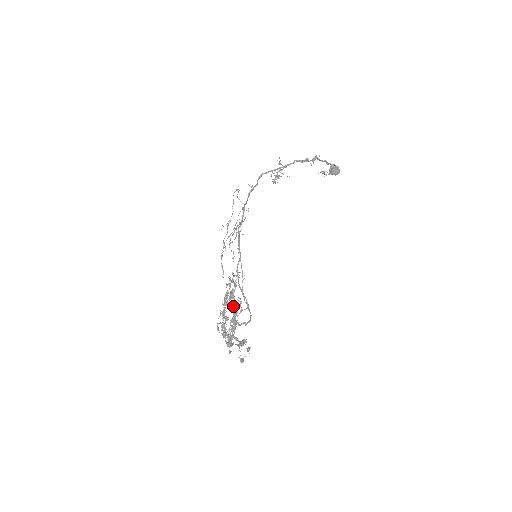
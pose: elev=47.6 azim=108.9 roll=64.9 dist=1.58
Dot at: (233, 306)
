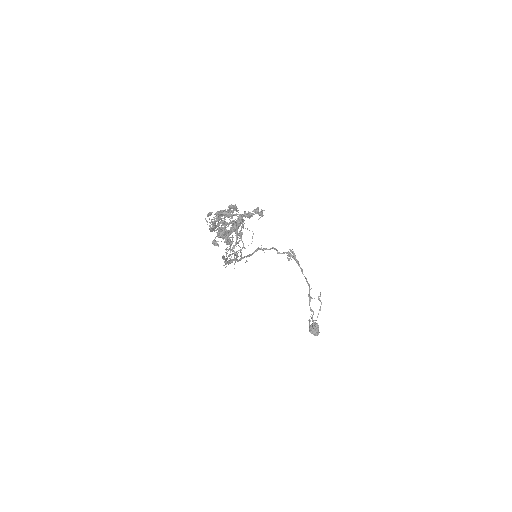
Dot at: occluded
